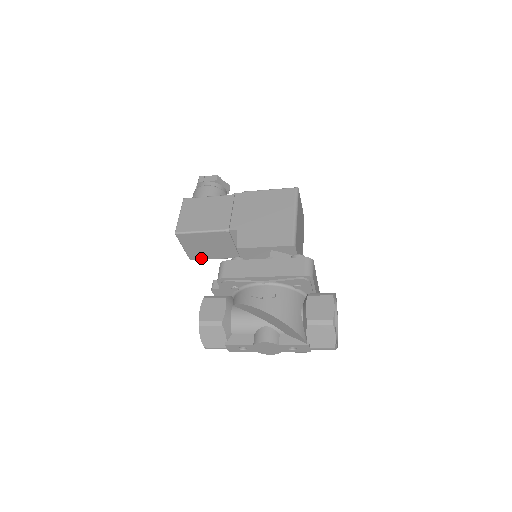
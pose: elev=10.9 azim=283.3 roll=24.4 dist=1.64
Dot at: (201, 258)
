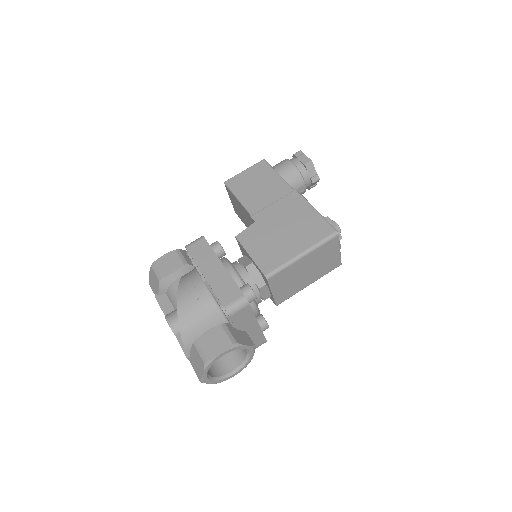
Dot at: occluded
